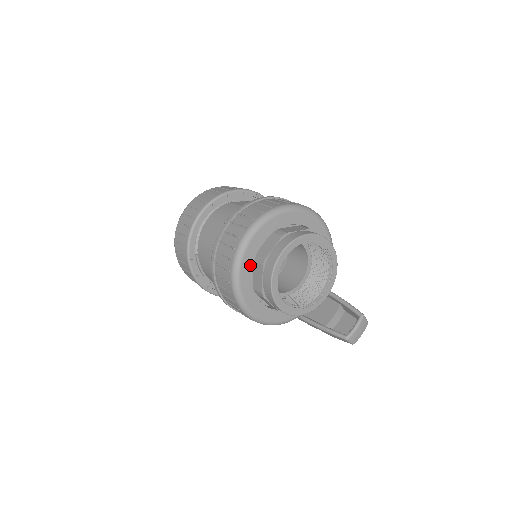
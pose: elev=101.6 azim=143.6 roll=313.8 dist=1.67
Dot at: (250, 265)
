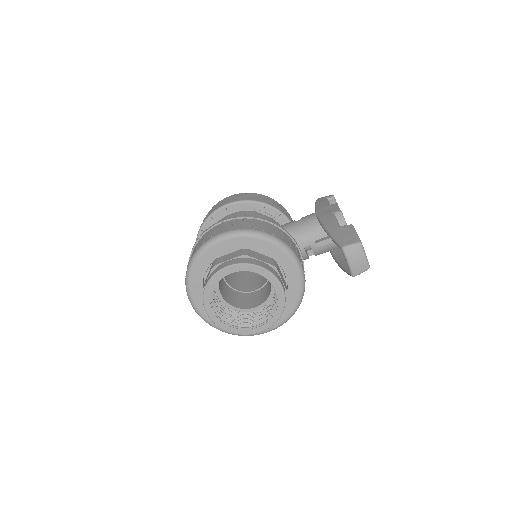
Dot at: occluded
